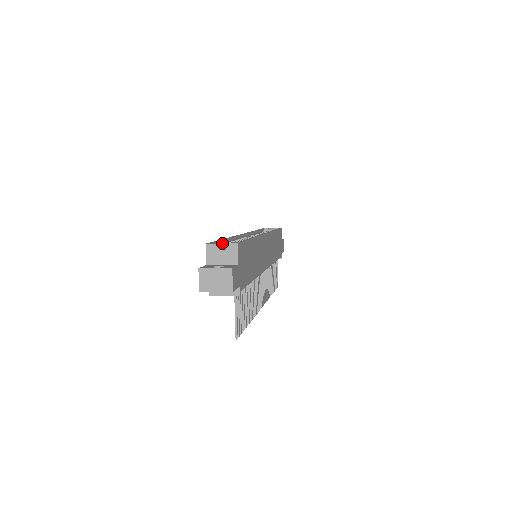
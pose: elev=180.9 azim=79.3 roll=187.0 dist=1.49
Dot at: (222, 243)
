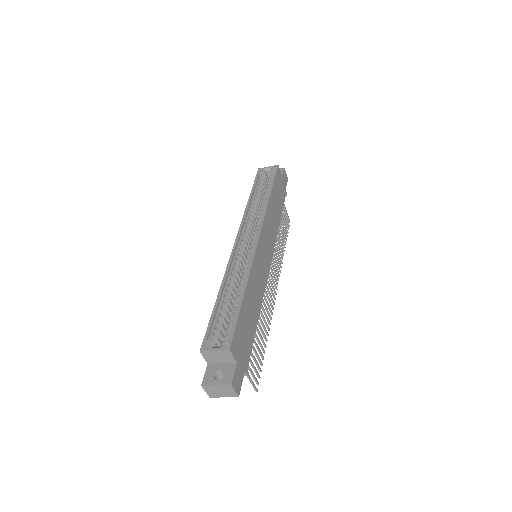
Dot at: (215, 350)
